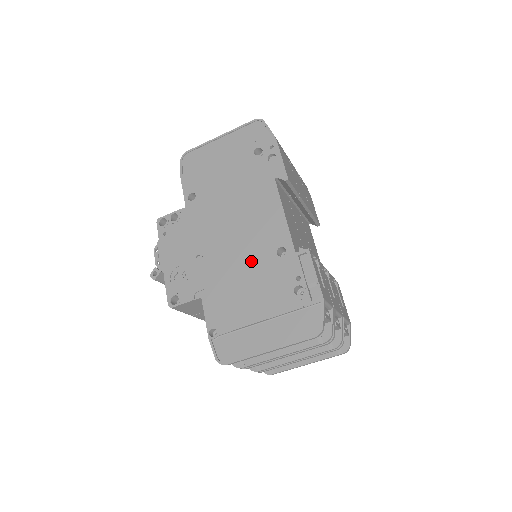
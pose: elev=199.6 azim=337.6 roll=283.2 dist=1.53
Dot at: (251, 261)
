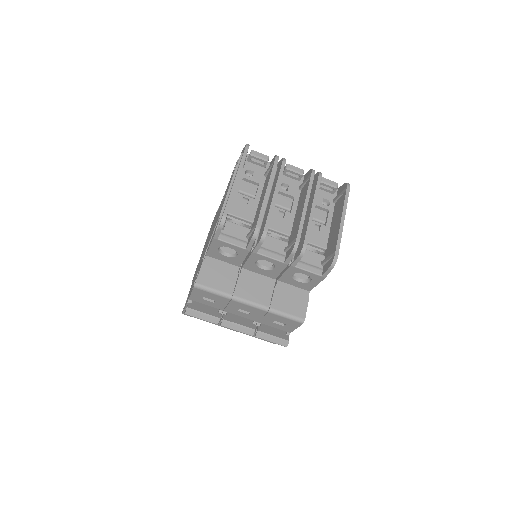
Dot at: (216, 218)
